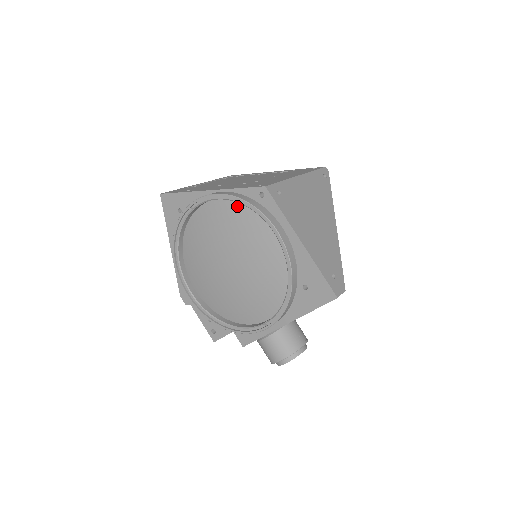
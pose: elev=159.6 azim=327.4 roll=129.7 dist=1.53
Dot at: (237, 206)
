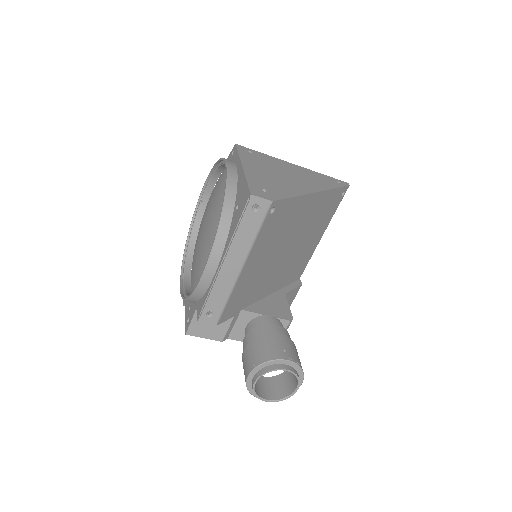
Dot at: (221, 176)
